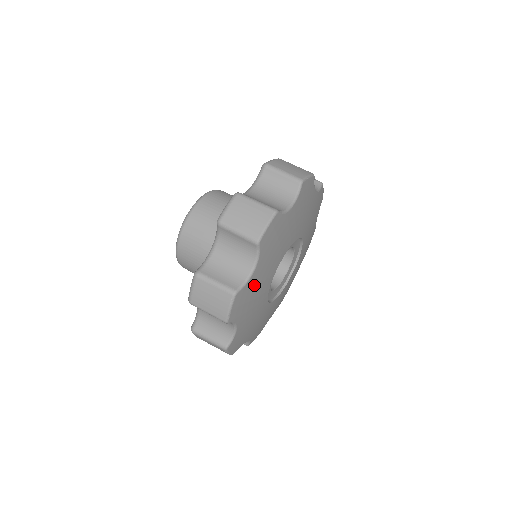
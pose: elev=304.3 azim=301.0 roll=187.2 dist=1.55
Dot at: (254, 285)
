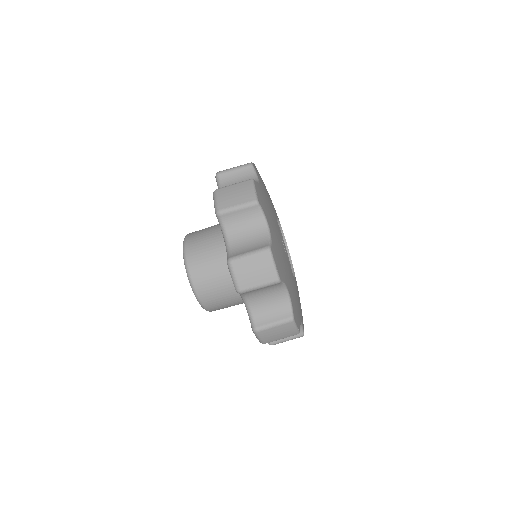
Dot at: occluded
